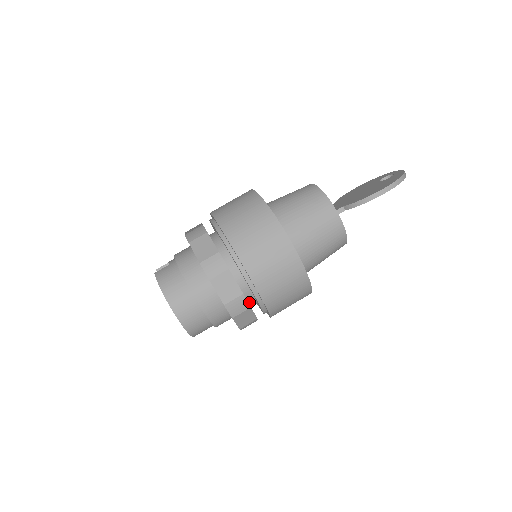
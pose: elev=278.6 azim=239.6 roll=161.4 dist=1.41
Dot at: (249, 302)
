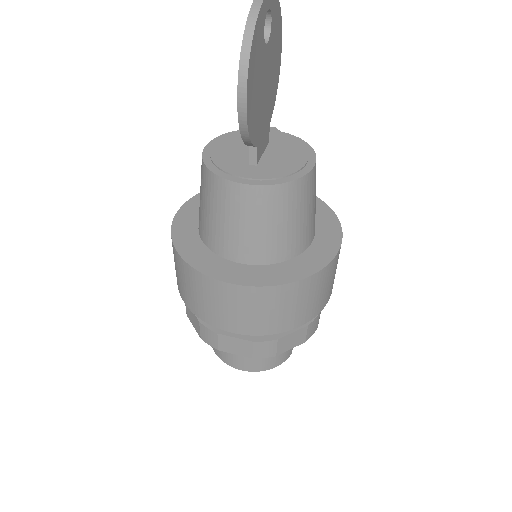
Dot at: occluded
